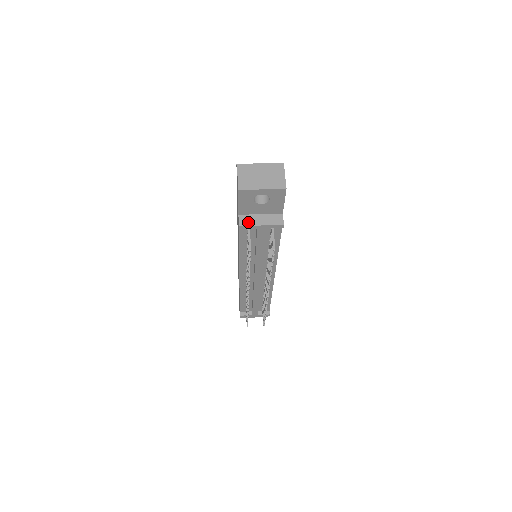
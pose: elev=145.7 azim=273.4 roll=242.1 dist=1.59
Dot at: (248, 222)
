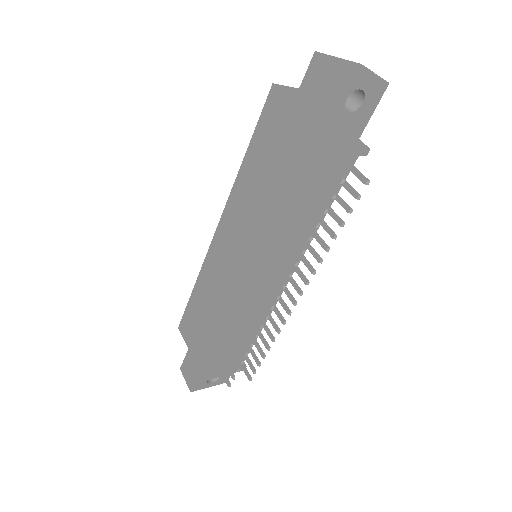
Dot at: (331, 141)
